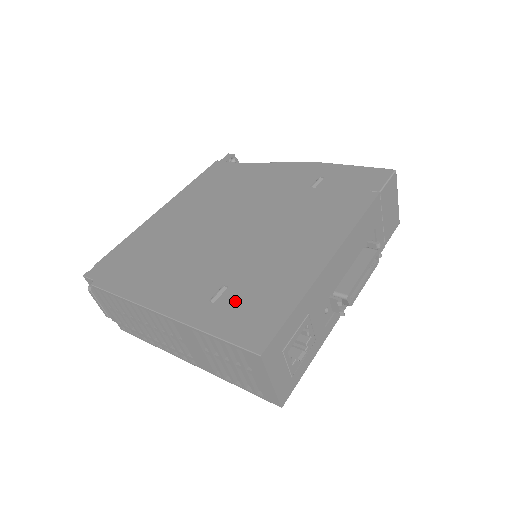
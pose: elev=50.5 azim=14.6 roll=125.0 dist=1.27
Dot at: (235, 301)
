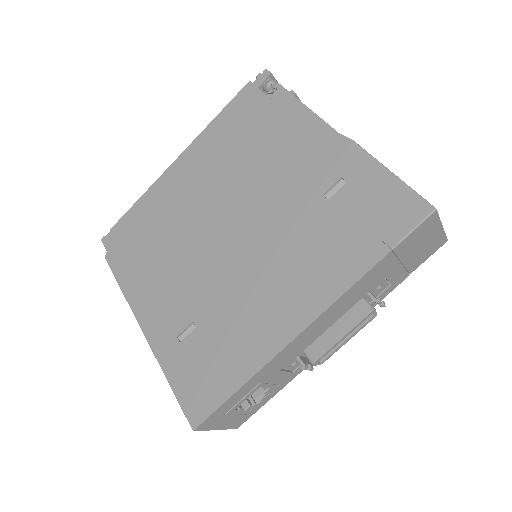
Dot at: (195, 351)
